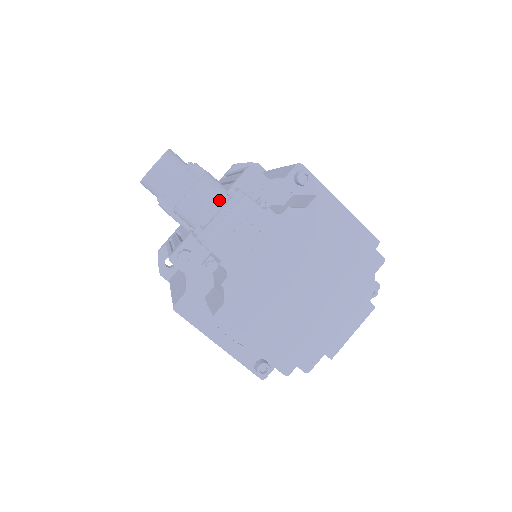
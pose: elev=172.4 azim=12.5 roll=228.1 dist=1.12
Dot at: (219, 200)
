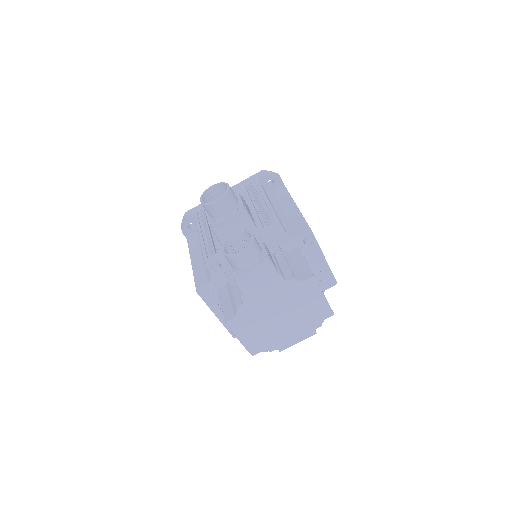
Dot at: (254, 260)
